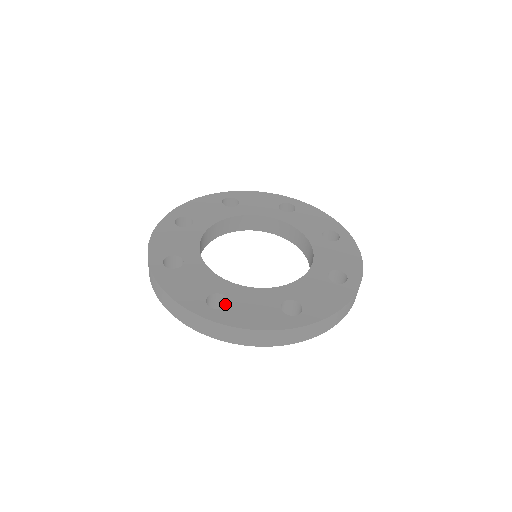
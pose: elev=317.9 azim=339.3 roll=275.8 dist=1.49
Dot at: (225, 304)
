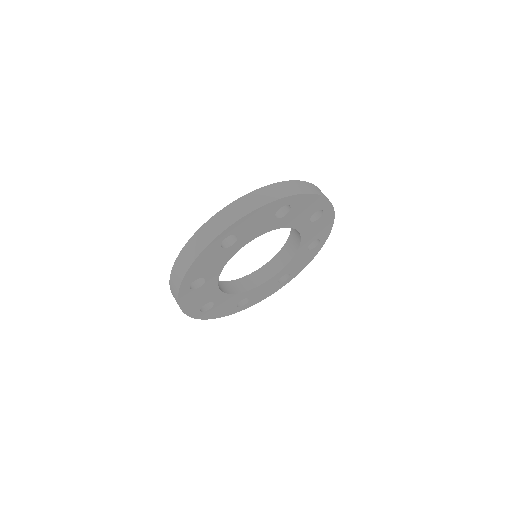
Dot at: occluded
